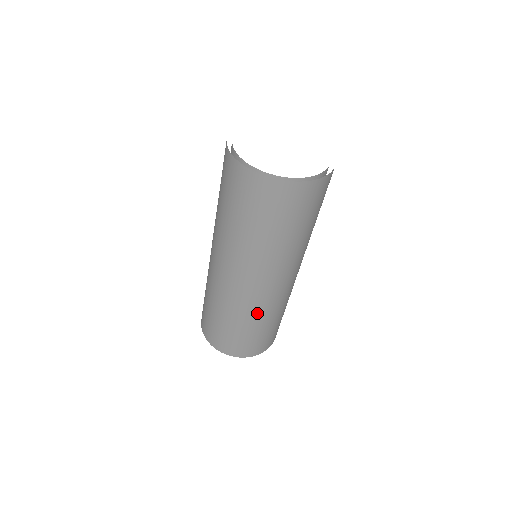
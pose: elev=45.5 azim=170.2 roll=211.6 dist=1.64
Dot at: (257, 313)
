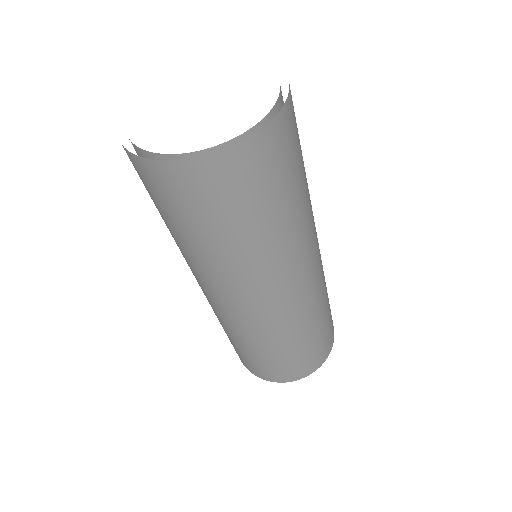
Dot at: (320, 298)
